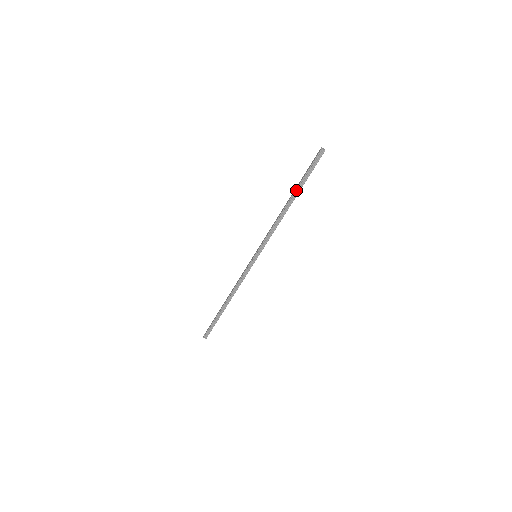
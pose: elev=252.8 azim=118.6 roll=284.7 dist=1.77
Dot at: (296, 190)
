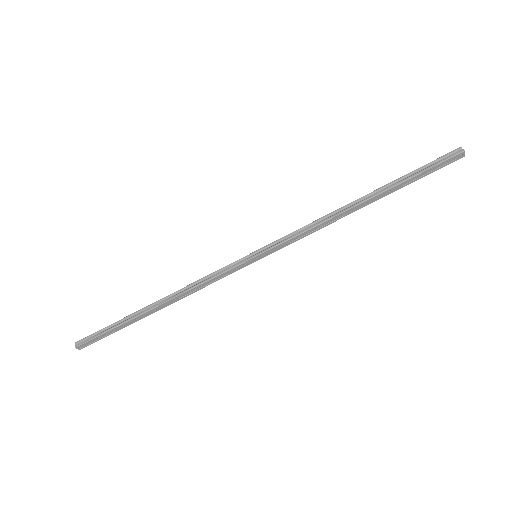
Dot at: (385, 186)
